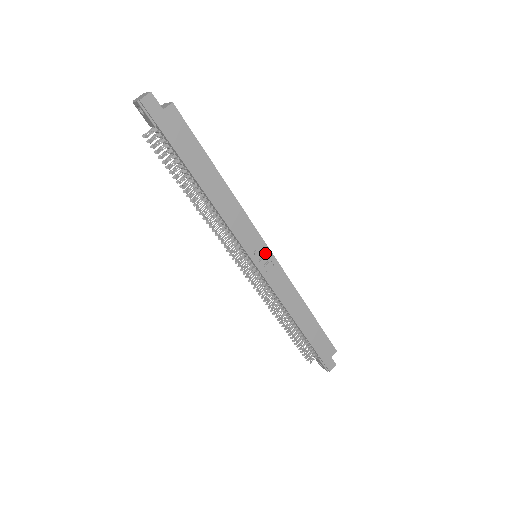
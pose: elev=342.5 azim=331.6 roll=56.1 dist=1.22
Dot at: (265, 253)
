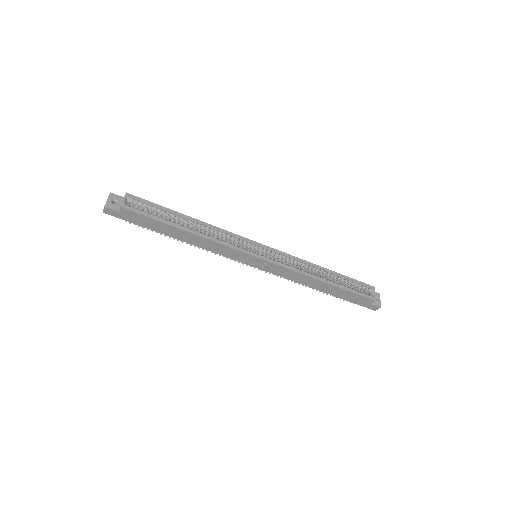
Dot at: (256, 260)
